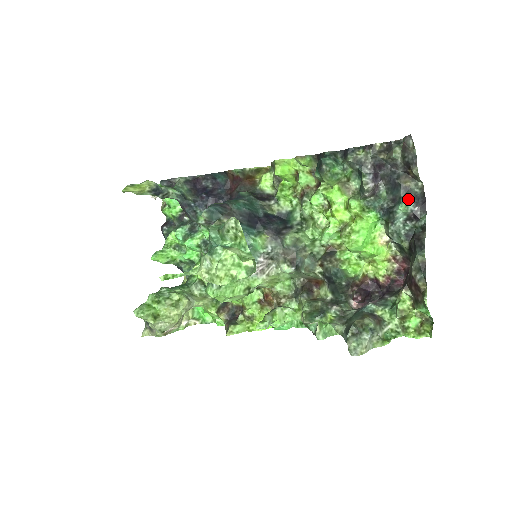
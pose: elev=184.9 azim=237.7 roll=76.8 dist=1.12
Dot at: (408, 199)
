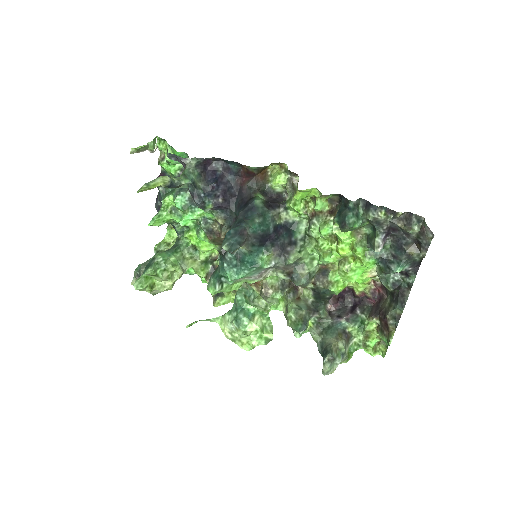
Dot at: (407, 264)
